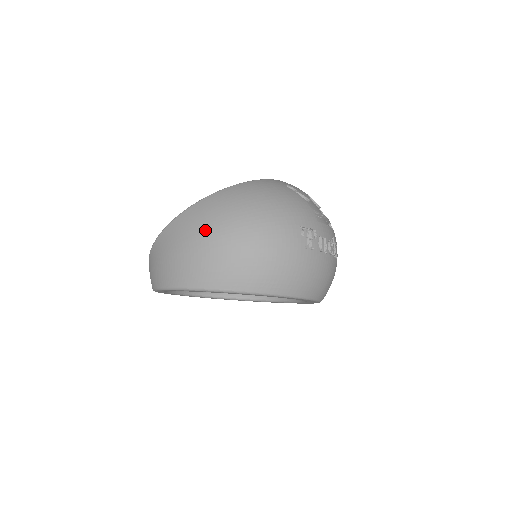
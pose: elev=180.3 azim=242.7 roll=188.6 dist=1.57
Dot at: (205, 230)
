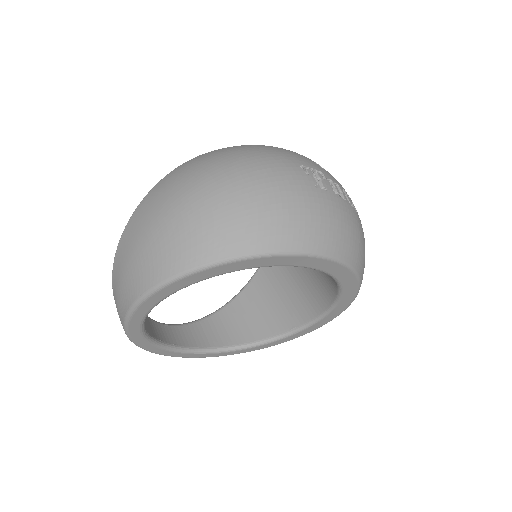
Dot at: (176, 195)
